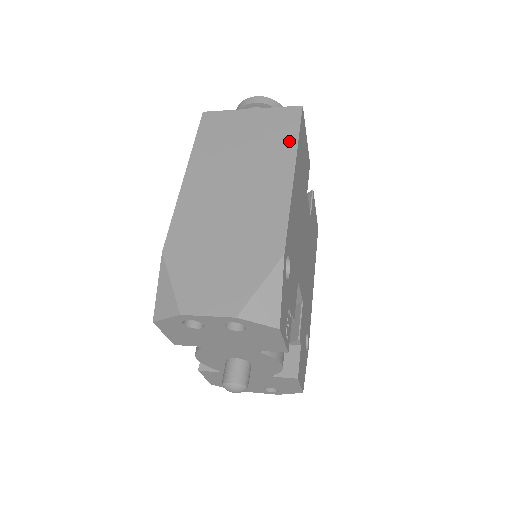
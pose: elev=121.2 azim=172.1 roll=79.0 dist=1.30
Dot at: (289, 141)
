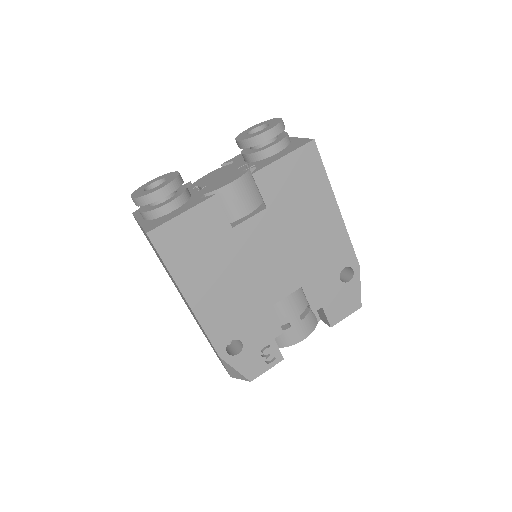
Dot at: occluded
